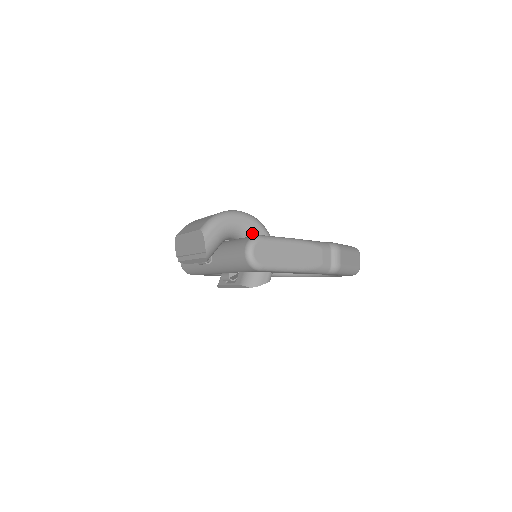
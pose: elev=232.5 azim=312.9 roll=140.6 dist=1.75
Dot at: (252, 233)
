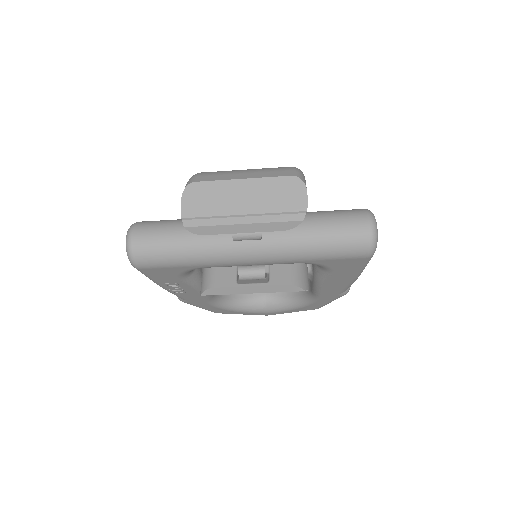
Dot at: occluded
